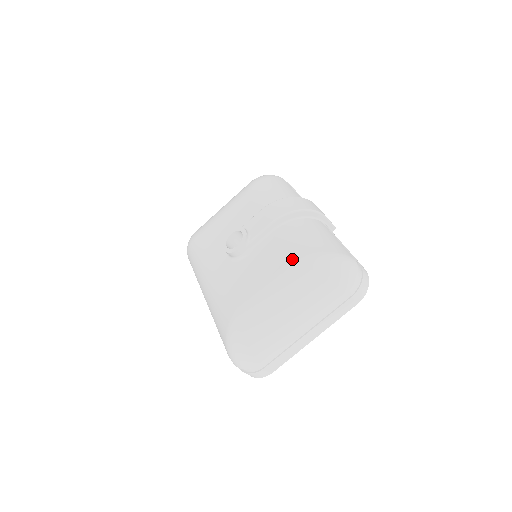
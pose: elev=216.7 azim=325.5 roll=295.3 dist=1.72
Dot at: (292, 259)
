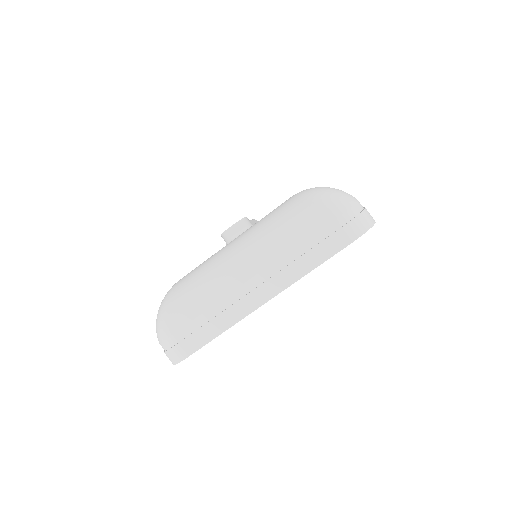
Dot at: occluded
